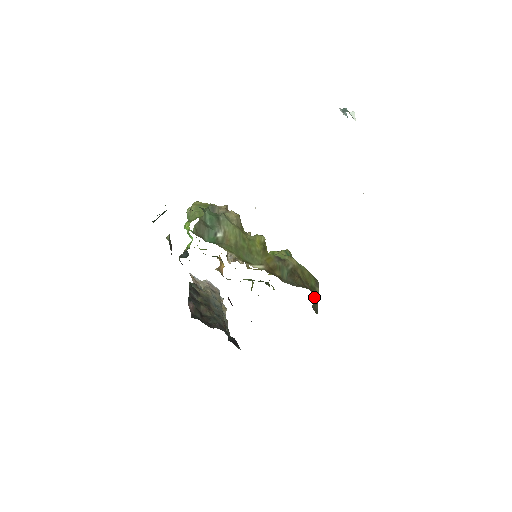
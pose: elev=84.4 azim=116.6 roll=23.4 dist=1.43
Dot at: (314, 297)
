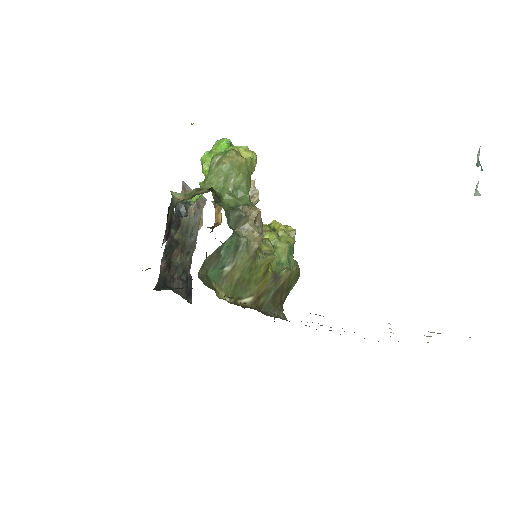
Dot at: occluded
